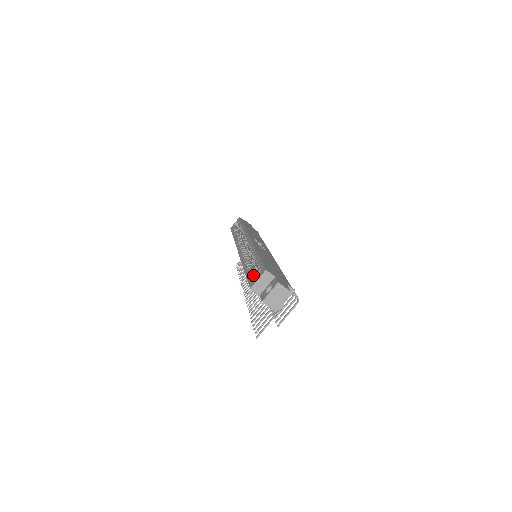
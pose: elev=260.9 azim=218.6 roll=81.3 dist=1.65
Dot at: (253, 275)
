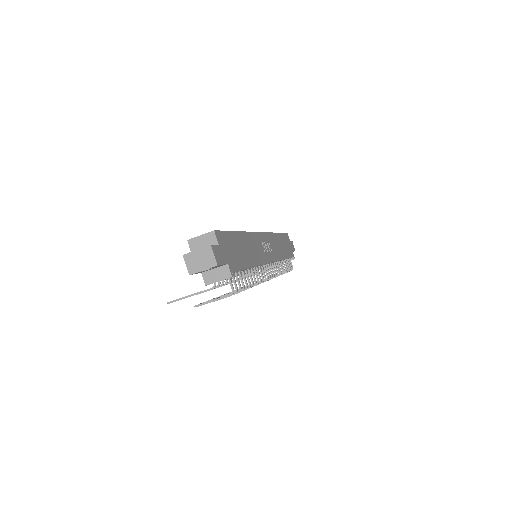
Dot at: occluded
